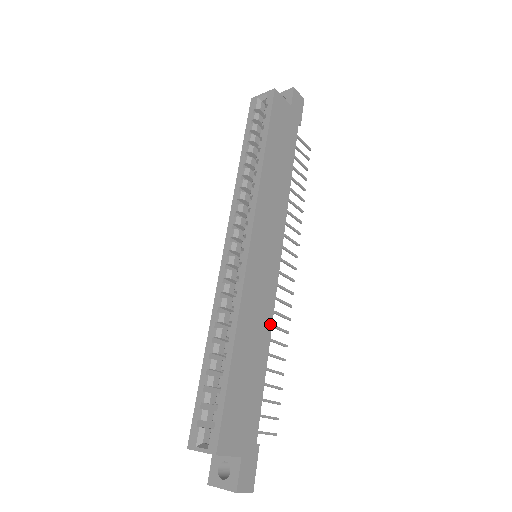
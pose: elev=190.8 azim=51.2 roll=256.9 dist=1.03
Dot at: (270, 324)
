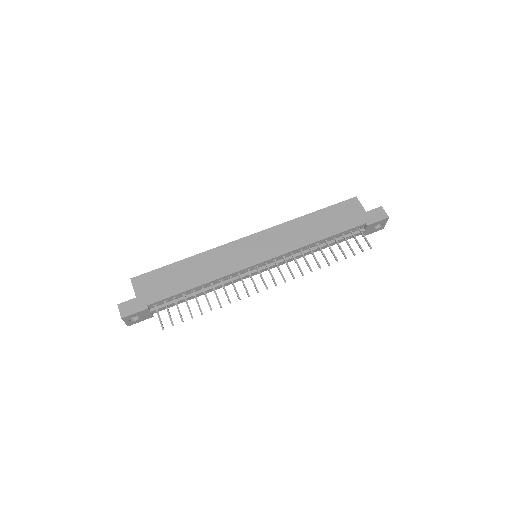
Dot at: (218, 277)
